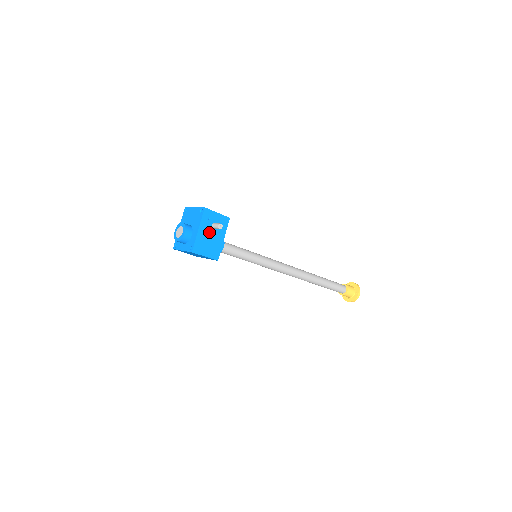
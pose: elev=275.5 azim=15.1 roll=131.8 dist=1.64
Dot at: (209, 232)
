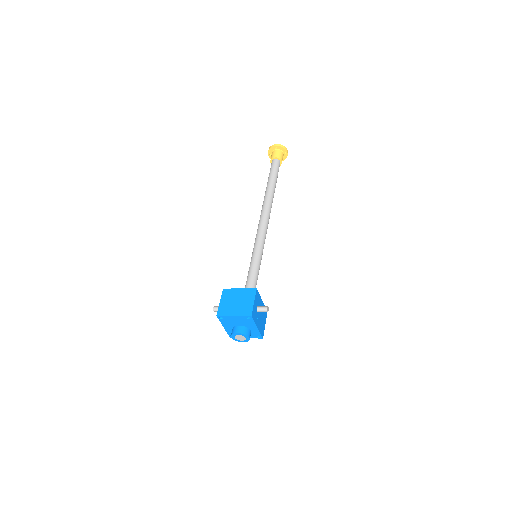
Dot at: (259, 316)
